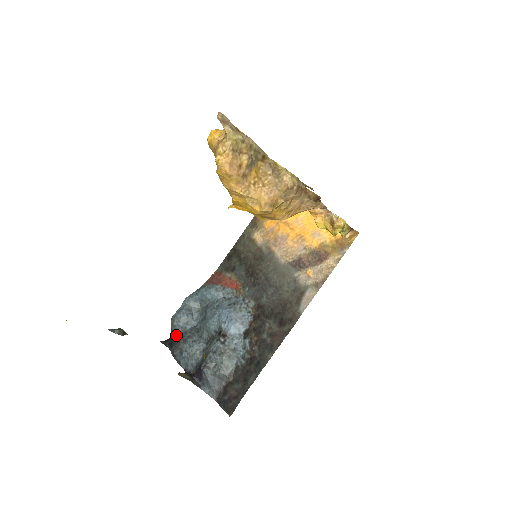
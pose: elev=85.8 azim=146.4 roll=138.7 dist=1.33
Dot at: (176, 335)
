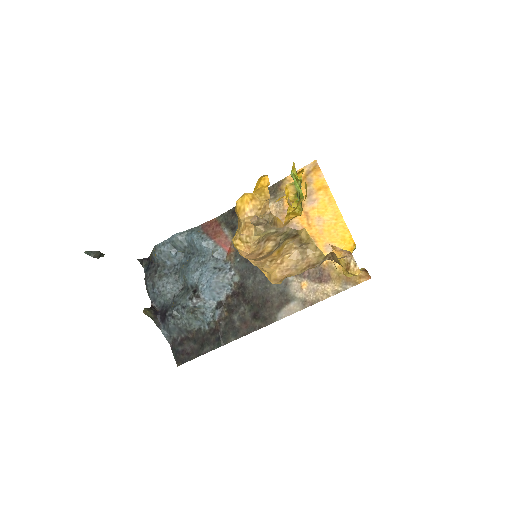
Dot at: (155, 262)
